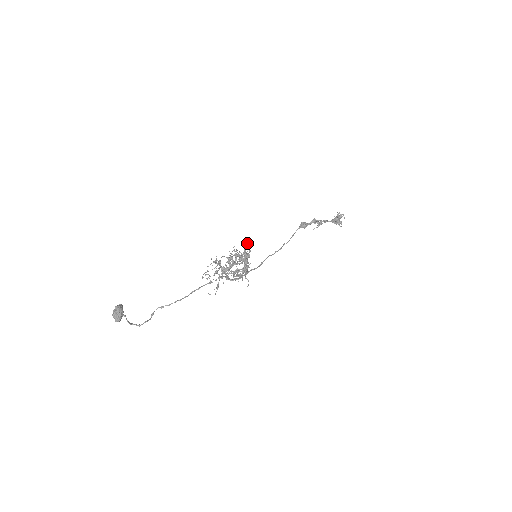
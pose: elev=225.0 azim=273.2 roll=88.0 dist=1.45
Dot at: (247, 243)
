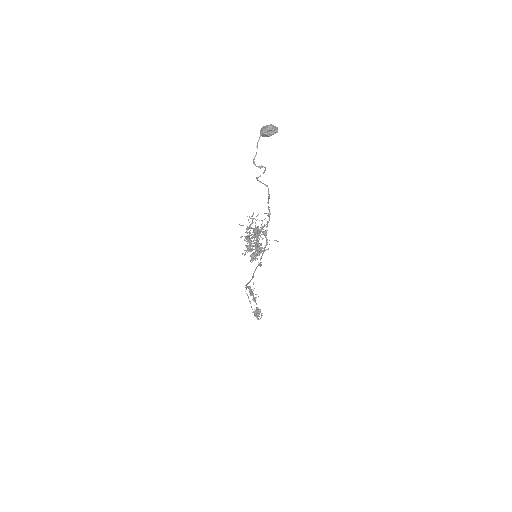
Dot at: occluded
